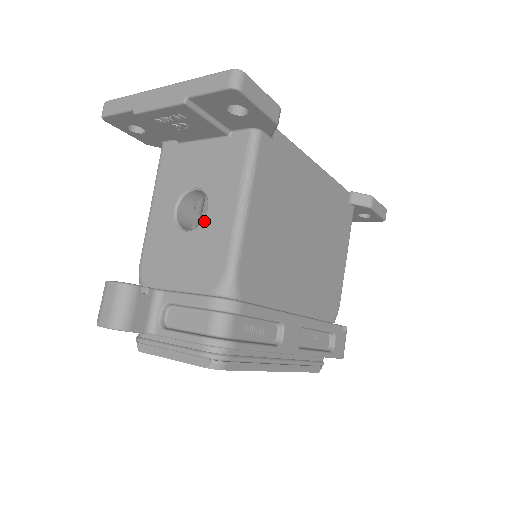
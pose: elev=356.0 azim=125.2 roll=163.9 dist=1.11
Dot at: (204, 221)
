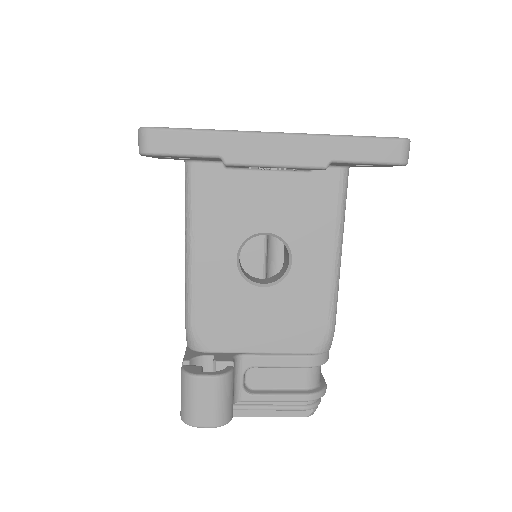
Dot at: (289, 275)
